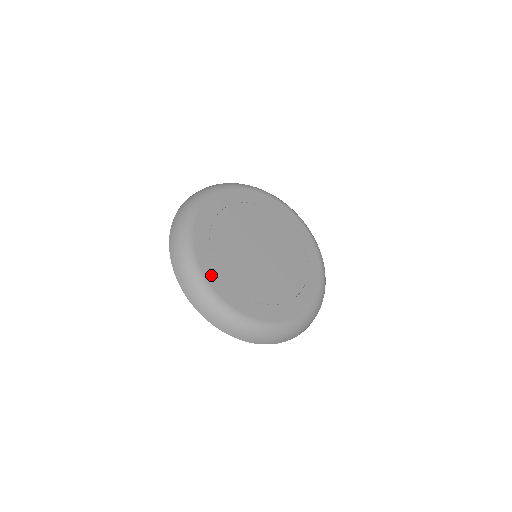
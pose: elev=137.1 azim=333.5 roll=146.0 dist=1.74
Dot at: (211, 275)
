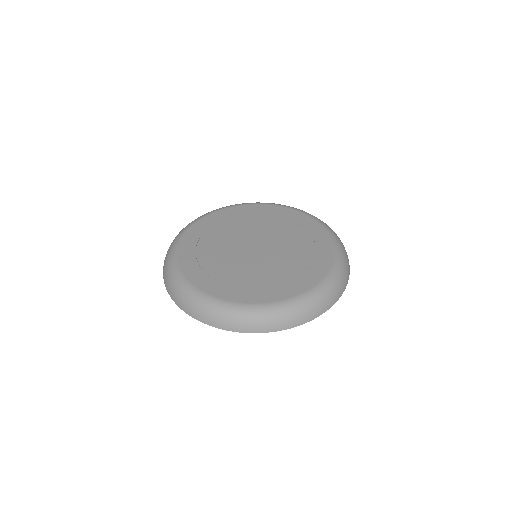
Dot at: (188, 241)
